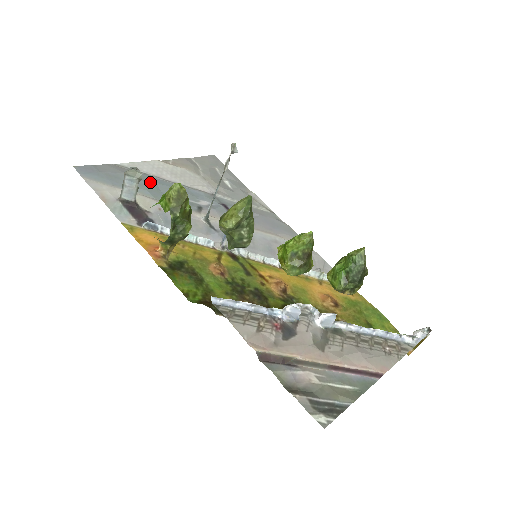
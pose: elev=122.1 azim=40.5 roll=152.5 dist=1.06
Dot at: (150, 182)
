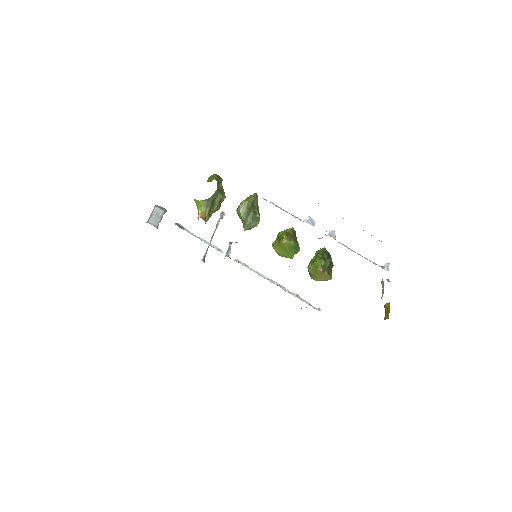
Dot at: occluded
